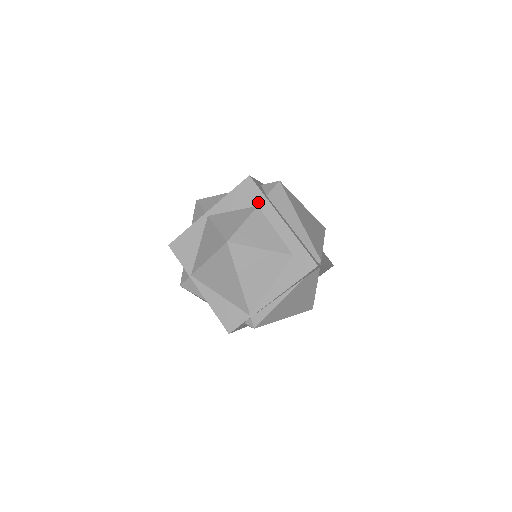
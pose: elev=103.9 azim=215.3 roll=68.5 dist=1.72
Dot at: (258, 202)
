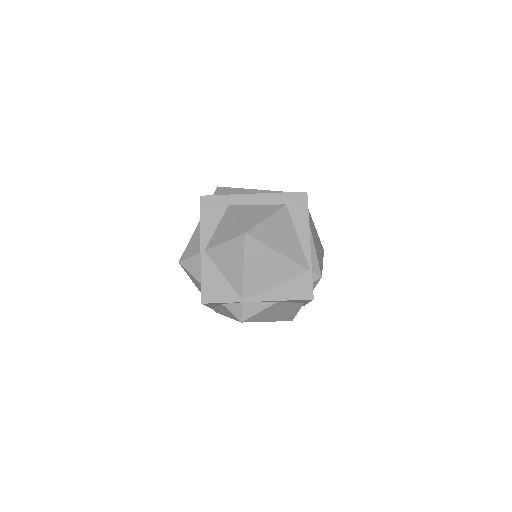
Dot at: (226, 203)
